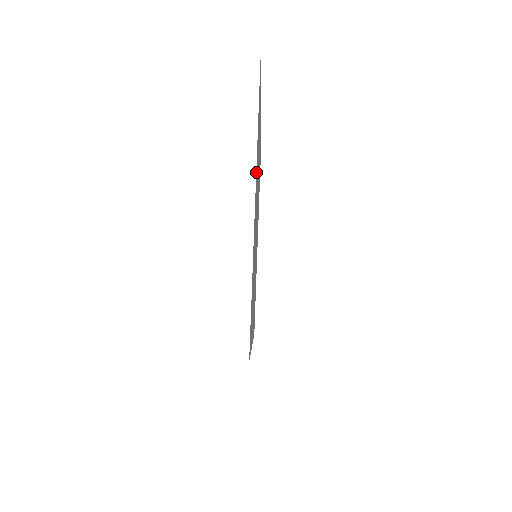
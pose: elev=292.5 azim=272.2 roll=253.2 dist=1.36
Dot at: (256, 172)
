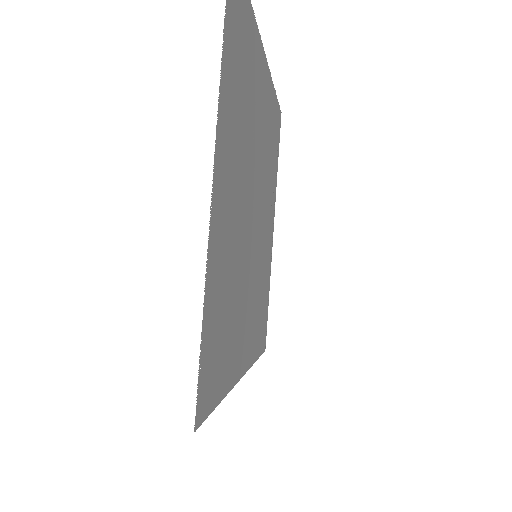
Dot at: (219, 139)
